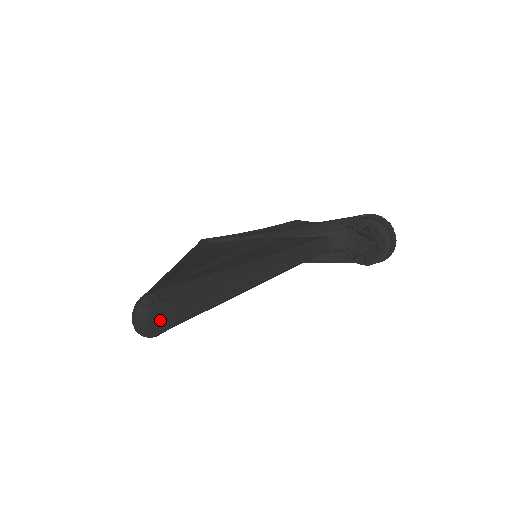
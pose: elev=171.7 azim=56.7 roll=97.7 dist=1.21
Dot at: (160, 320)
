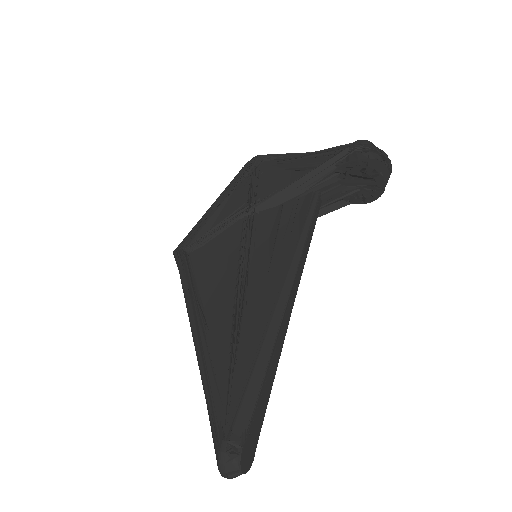
Dot at: (248, 457)
